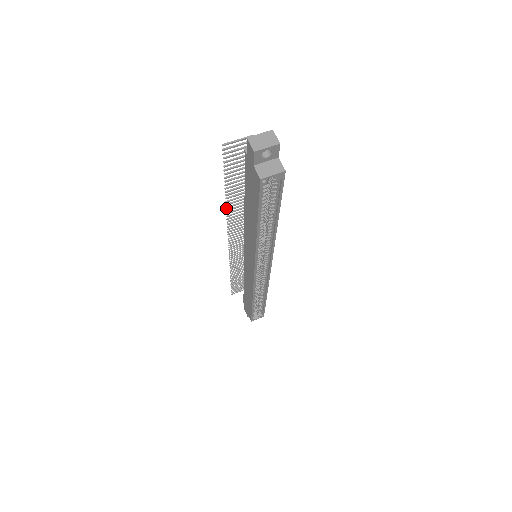
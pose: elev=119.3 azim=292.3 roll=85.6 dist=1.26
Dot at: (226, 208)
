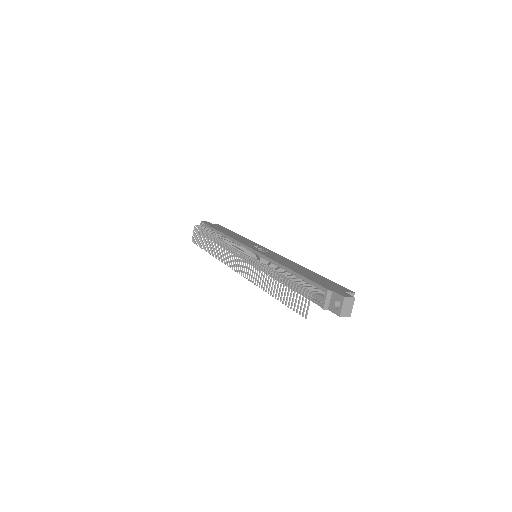
Dot at: occluded
